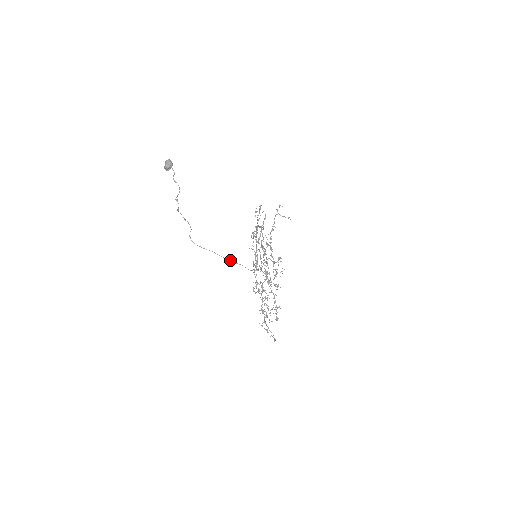
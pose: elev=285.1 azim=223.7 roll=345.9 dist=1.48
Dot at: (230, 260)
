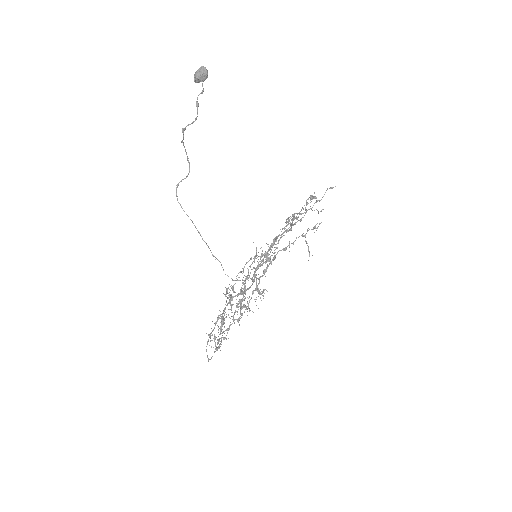
Dot at: (208, 246)
